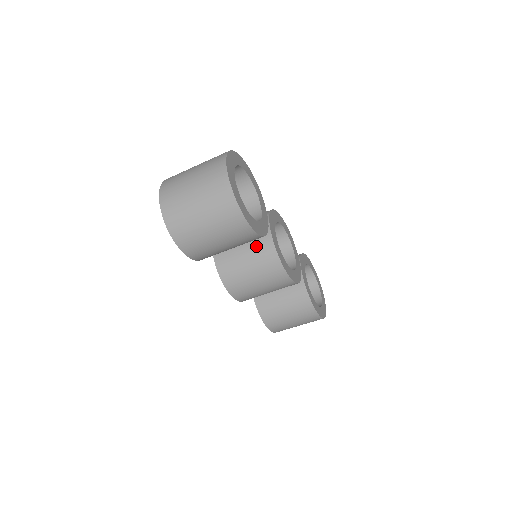
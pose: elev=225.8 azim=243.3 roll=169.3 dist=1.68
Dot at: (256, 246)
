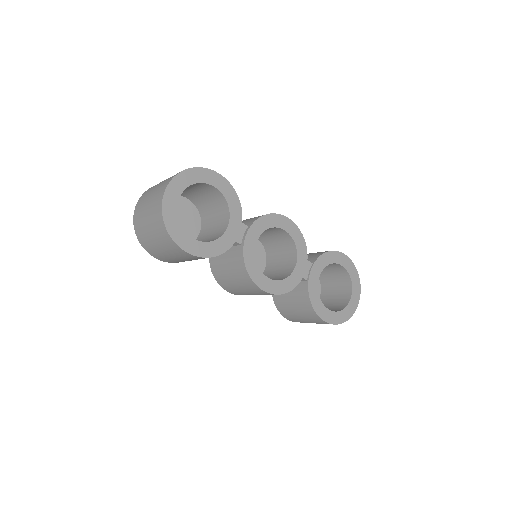
Dot at: (233, 255)
